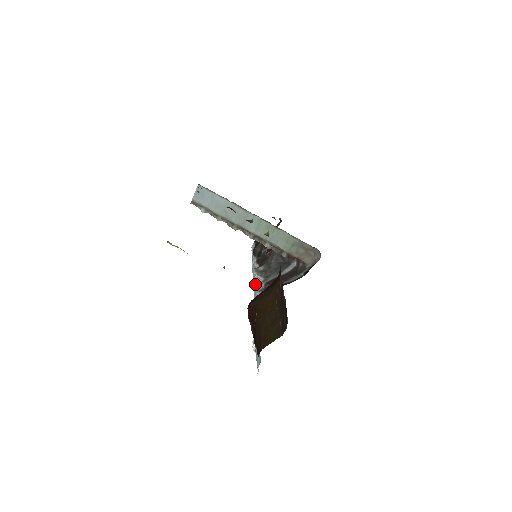
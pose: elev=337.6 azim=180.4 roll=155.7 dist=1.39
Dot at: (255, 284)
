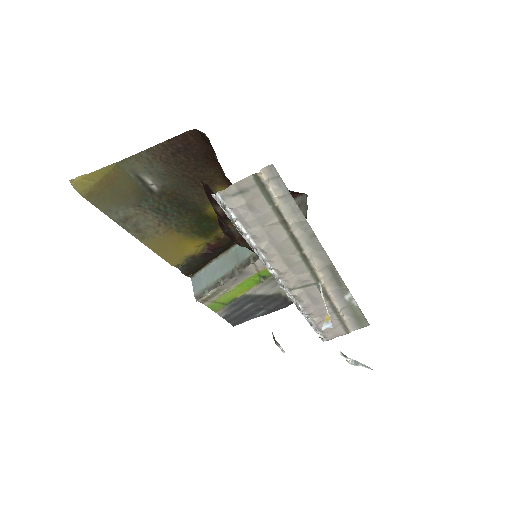
Dot at: occluded
